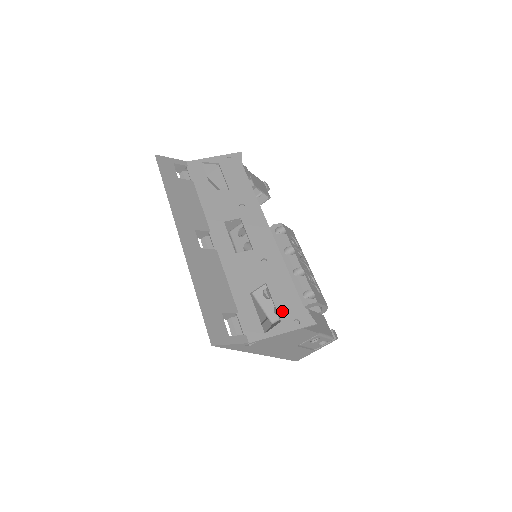
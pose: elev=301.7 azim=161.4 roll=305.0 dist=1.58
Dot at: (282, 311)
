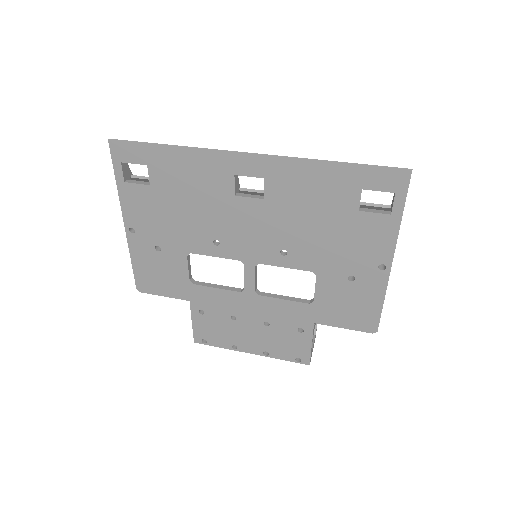
Dot at: occluded
